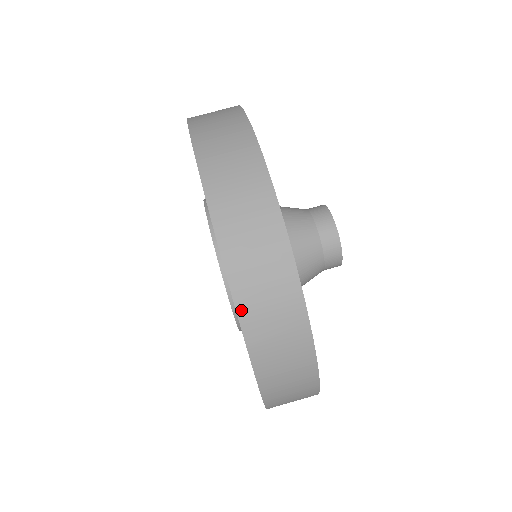
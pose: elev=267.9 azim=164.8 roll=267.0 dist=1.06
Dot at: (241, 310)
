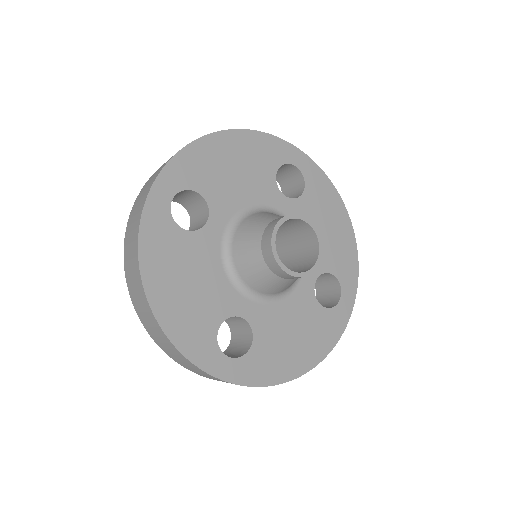
Dot at: occluded
